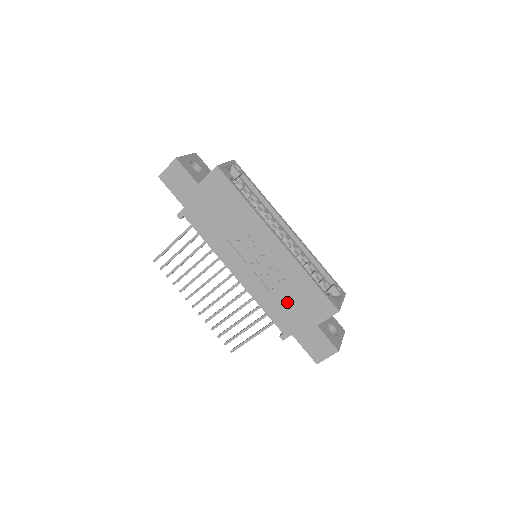
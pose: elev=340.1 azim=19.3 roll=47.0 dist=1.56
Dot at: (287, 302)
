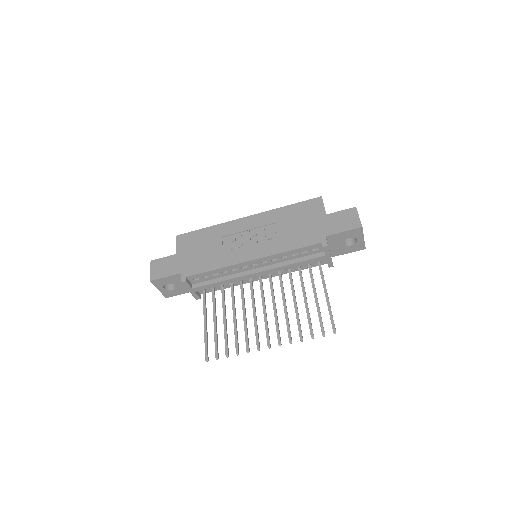
Dot at: (296, 229)
